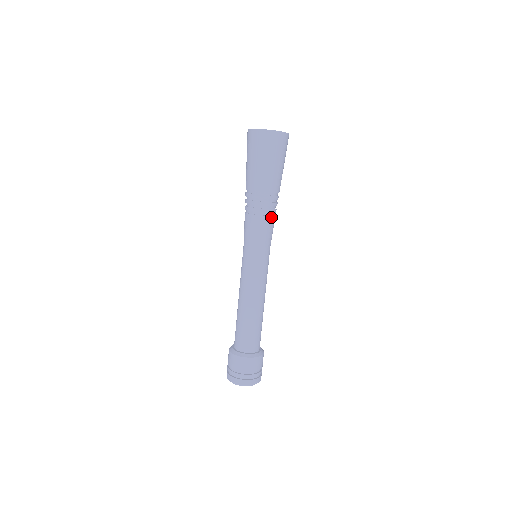
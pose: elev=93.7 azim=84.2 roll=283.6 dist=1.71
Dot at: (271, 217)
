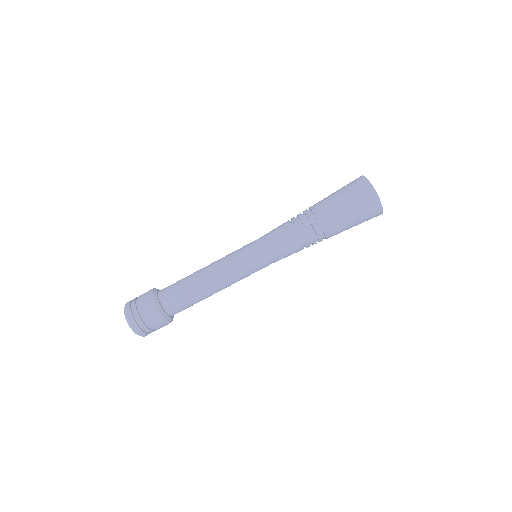
Dot at: (301, 245)
